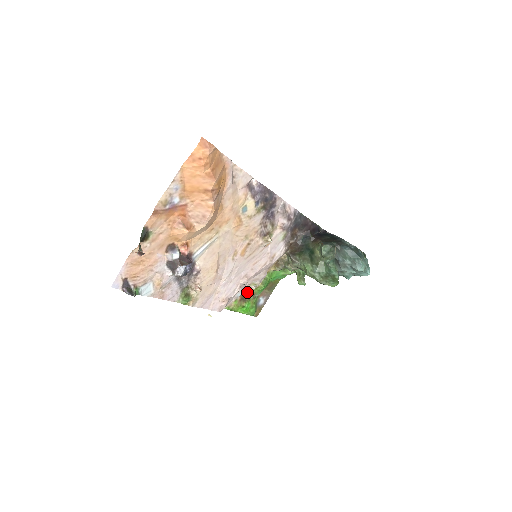
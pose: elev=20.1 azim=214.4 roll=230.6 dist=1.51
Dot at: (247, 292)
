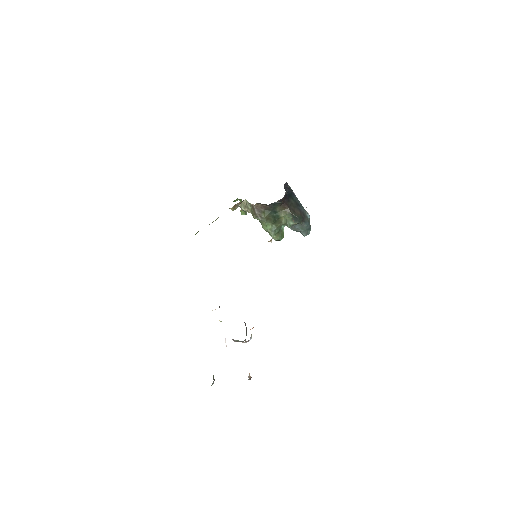
Dot at: occluded
